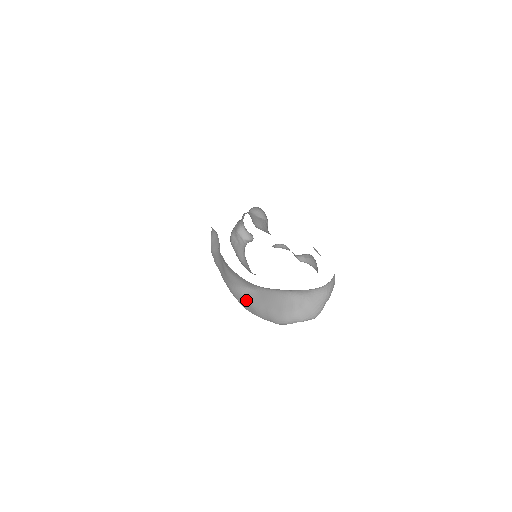
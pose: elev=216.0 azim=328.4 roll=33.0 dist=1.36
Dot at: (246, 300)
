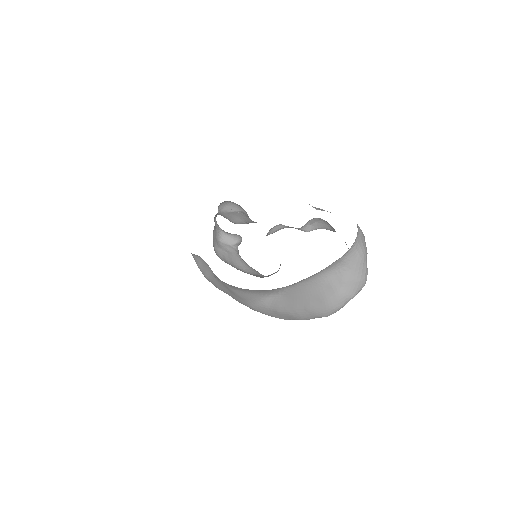
Dot at: (276, 310)
